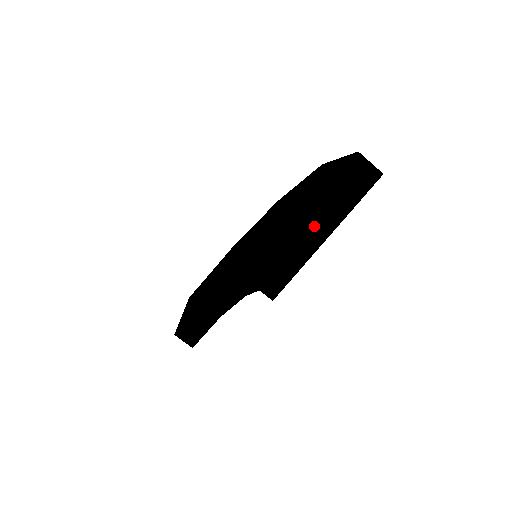
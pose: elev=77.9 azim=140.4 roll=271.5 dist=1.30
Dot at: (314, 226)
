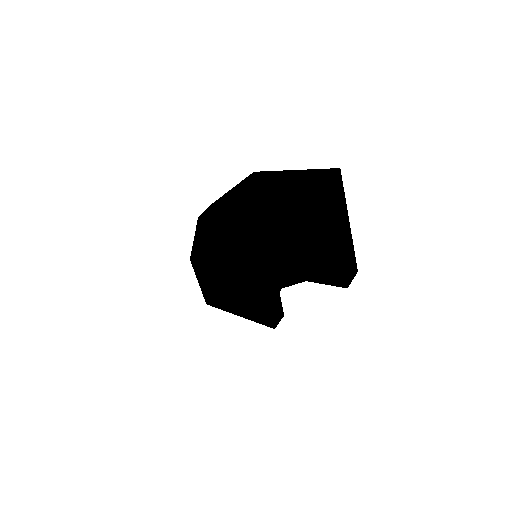
Dot at: (343, 233)
